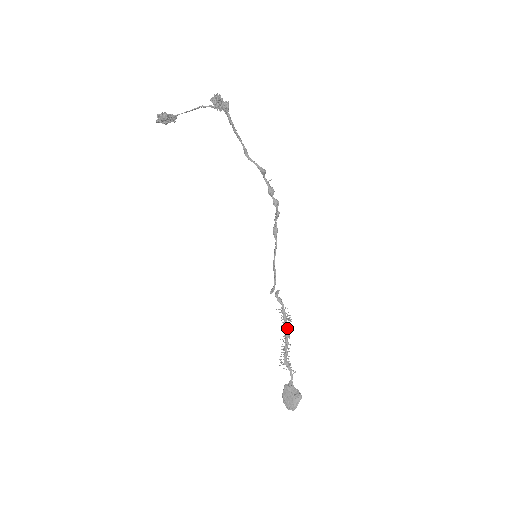
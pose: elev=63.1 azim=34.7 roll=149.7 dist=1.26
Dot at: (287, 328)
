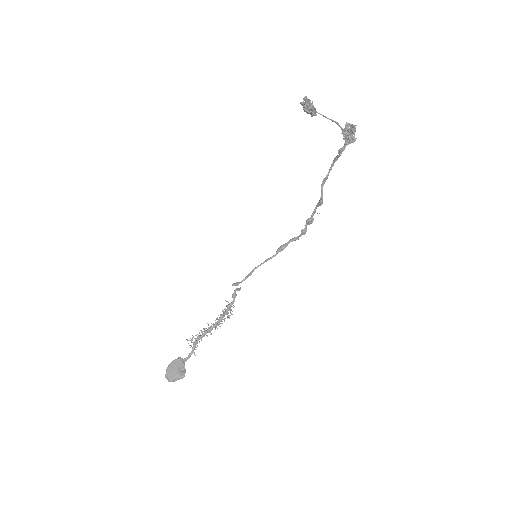
Dot at: (221, 320)
